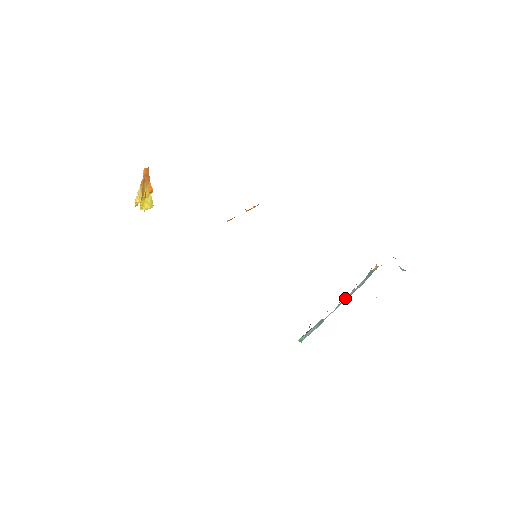
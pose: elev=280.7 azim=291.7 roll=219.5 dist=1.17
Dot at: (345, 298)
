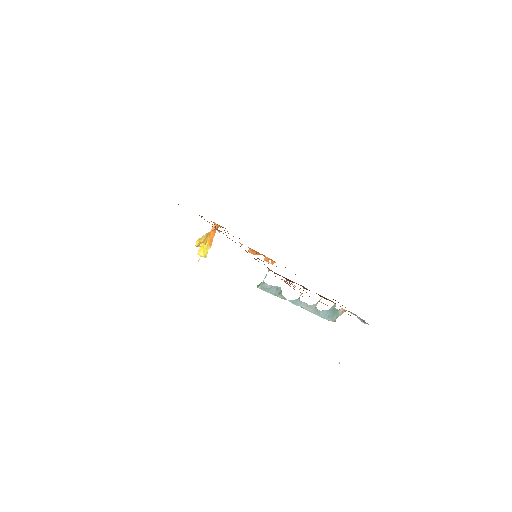
Dot at: (306, 303)
